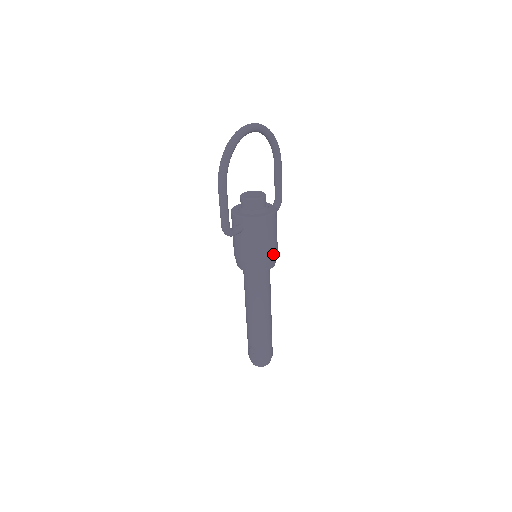
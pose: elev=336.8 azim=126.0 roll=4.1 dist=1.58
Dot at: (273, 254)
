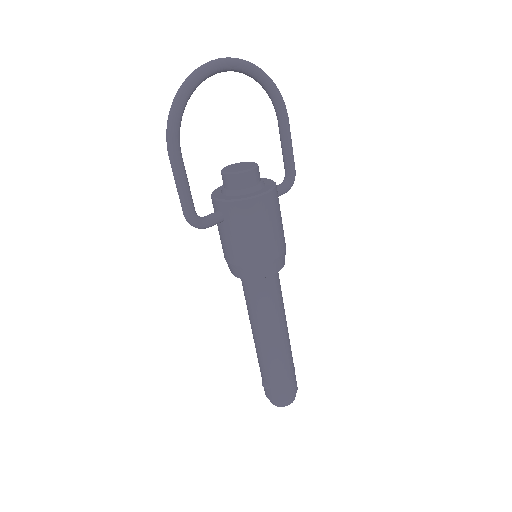
Dot at: (273, 253)
